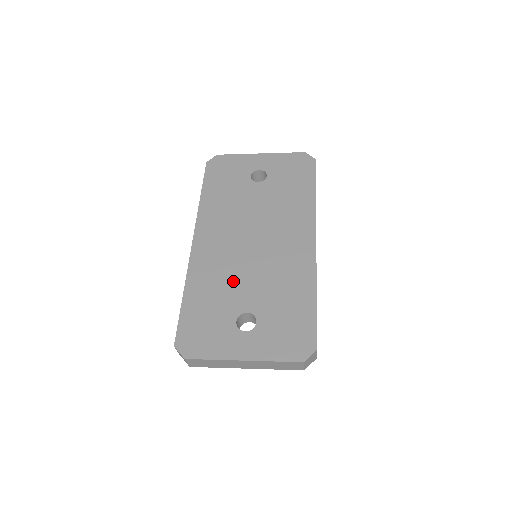
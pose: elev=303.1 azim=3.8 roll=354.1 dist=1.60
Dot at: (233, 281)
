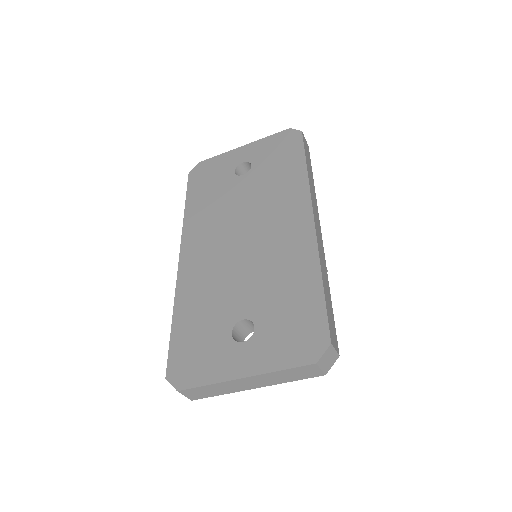
Dot at: (224, 288)
